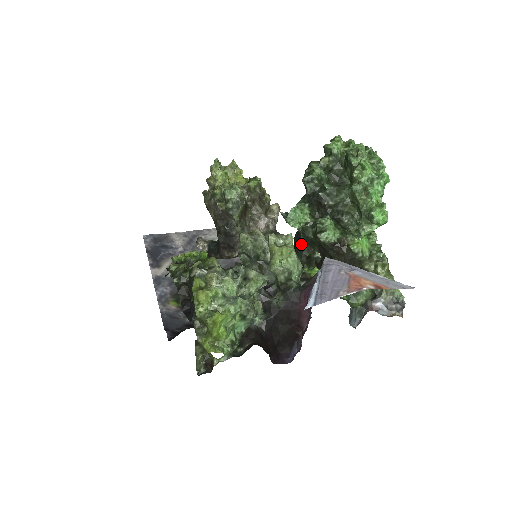
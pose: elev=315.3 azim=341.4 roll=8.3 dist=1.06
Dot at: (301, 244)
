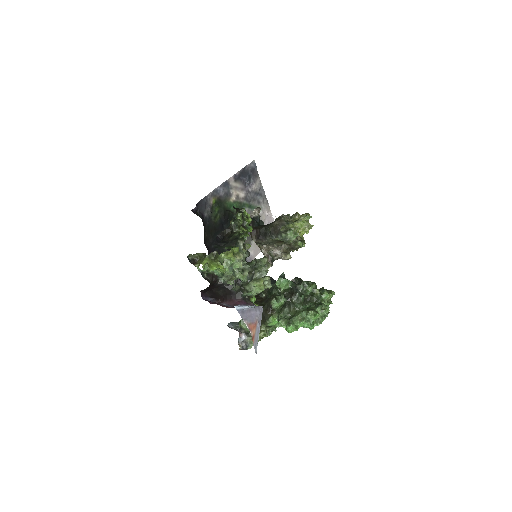
Dot at: occluded
